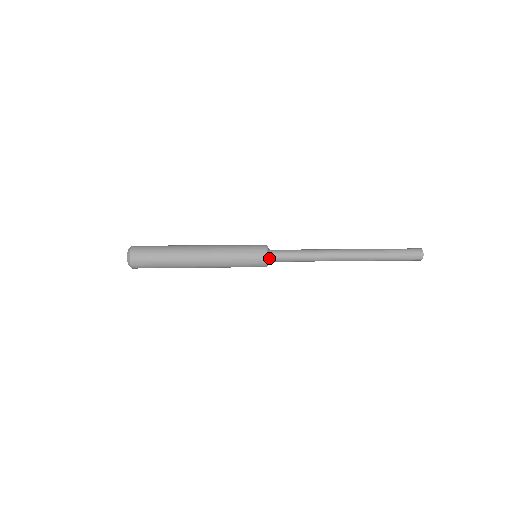
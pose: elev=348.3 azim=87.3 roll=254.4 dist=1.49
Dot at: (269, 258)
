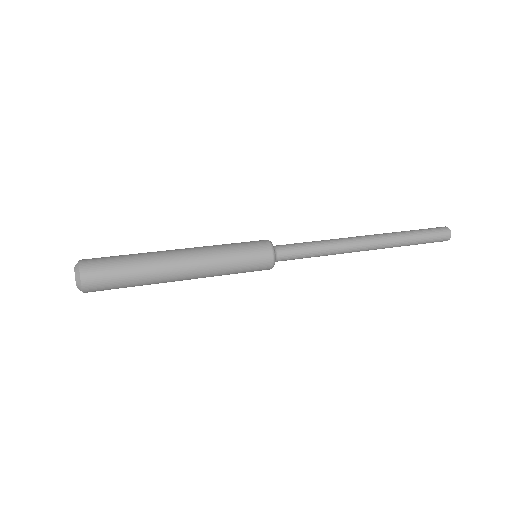
Dot at: (274, 262)
